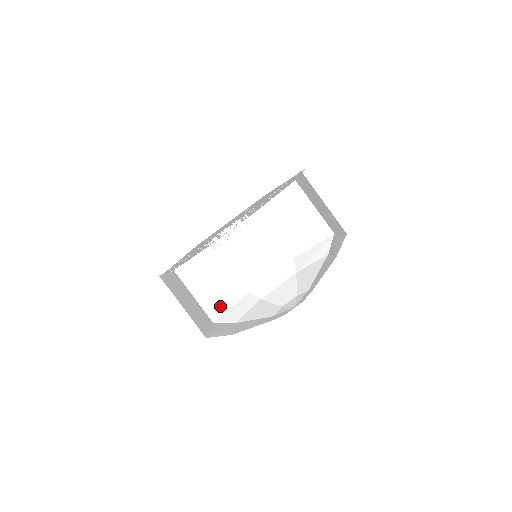
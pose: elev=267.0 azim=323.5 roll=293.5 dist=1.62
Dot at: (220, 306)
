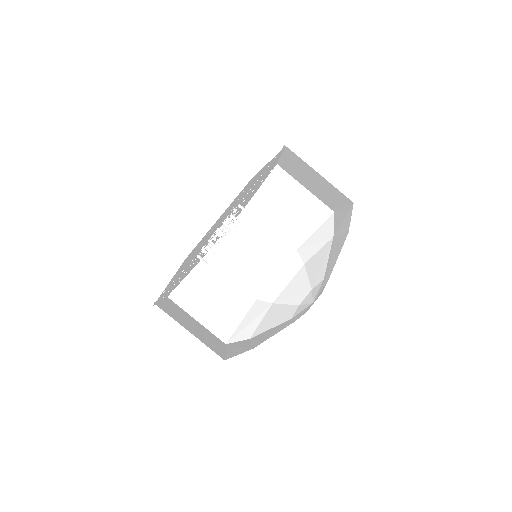
Dot at: (216, 348)
